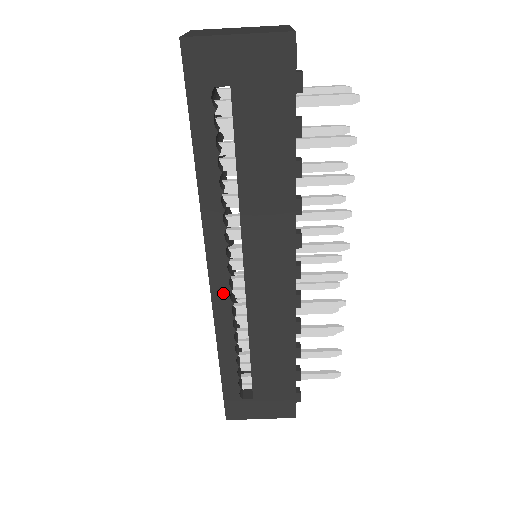
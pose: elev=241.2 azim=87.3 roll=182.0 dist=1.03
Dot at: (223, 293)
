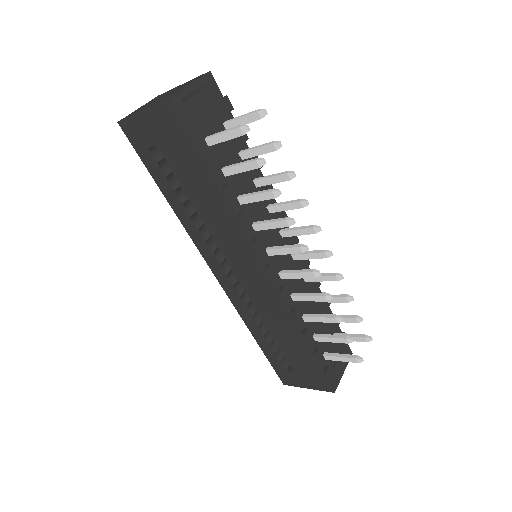
Dot at: (230, 288)
